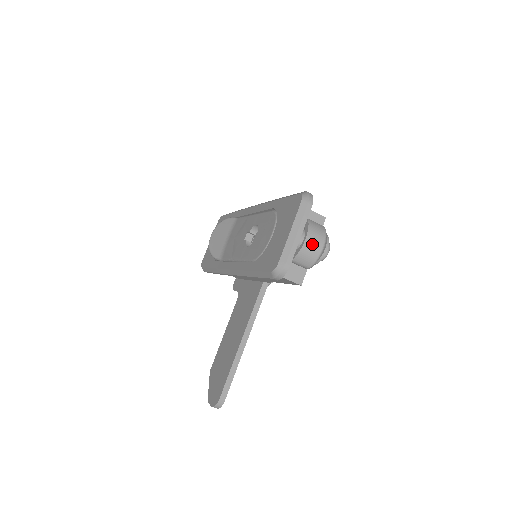
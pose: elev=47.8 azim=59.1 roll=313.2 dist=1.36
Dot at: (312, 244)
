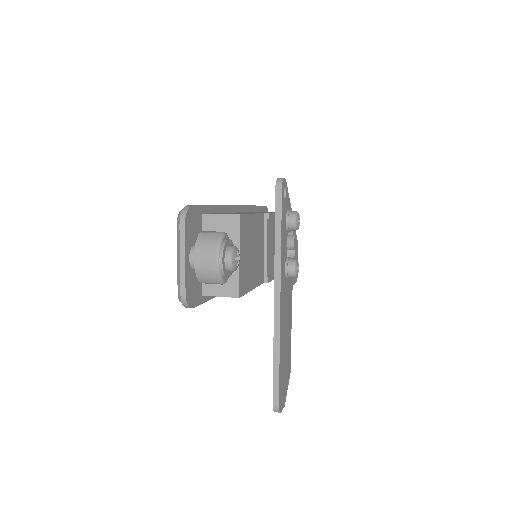
Dot at: (203, 262)
